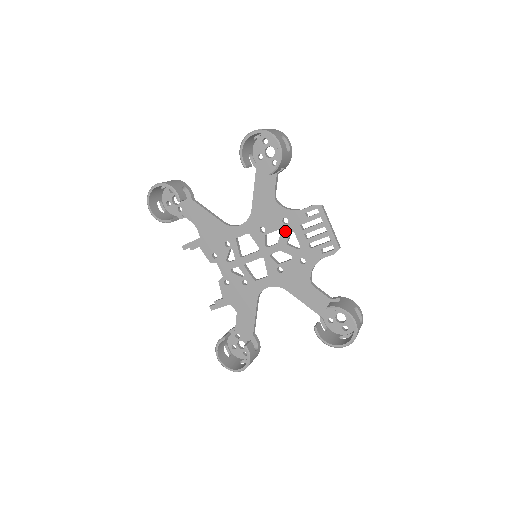
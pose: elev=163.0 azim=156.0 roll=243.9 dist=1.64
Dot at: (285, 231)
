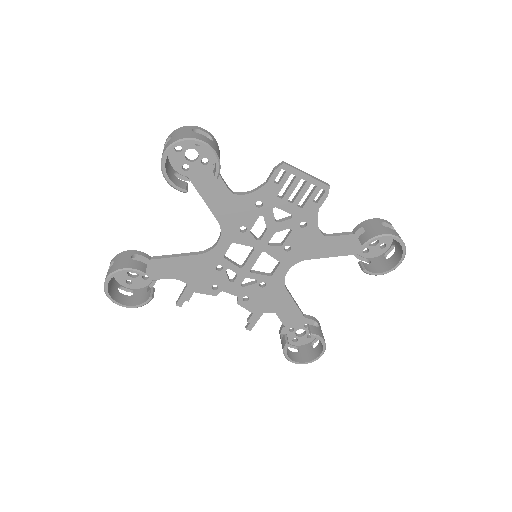
Dot at: (266, 213)
